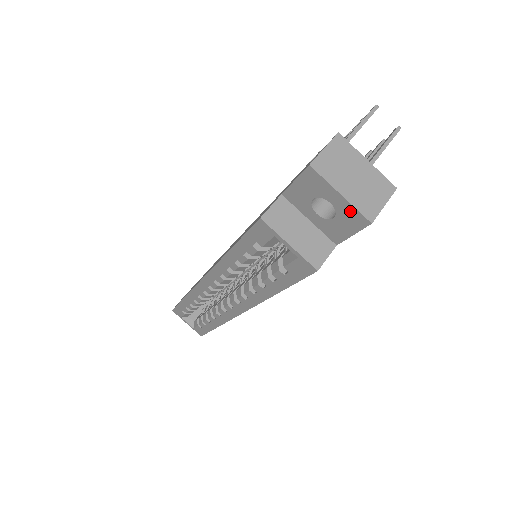
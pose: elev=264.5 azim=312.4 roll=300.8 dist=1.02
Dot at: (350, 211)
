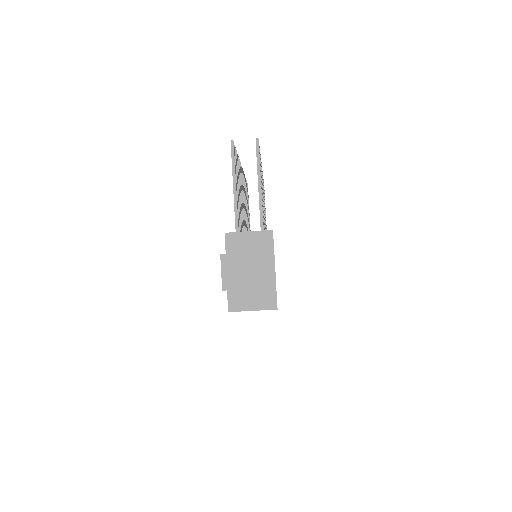
Dot at: (261, 288)
